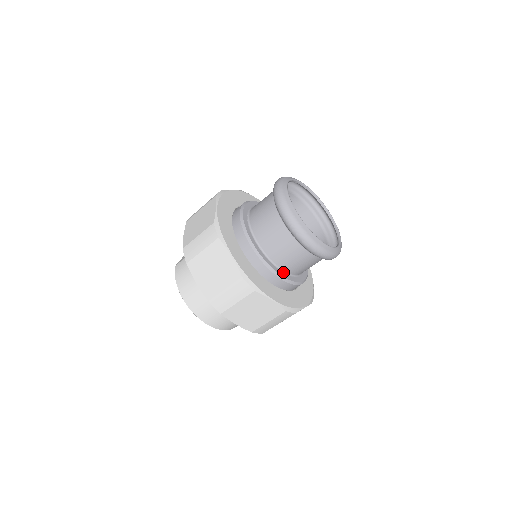
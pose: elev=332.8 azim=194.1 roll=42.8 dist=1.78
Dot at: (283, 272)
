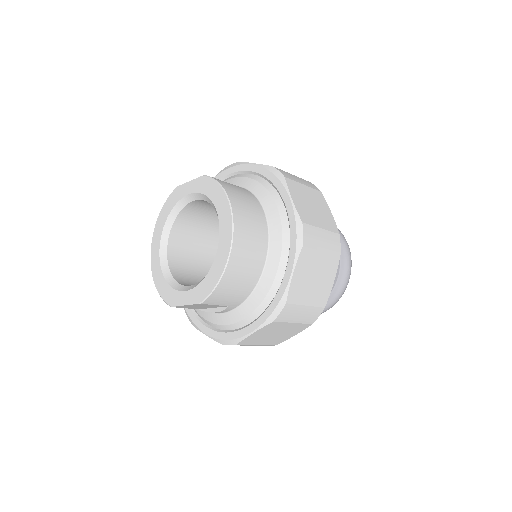
Dot at: occluded
